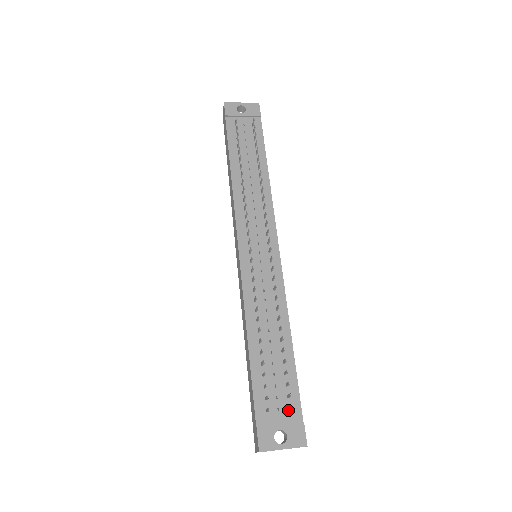
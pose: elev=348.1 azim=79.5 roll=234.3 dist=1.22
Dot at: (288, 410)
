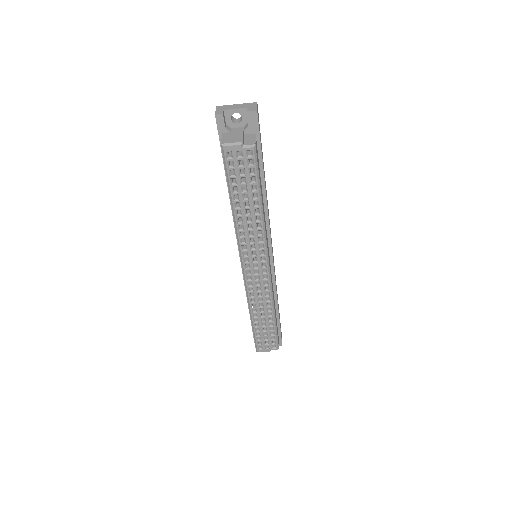
Dot at: occluded
